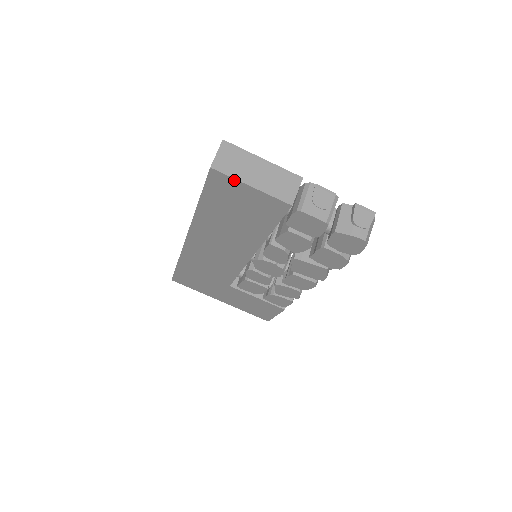
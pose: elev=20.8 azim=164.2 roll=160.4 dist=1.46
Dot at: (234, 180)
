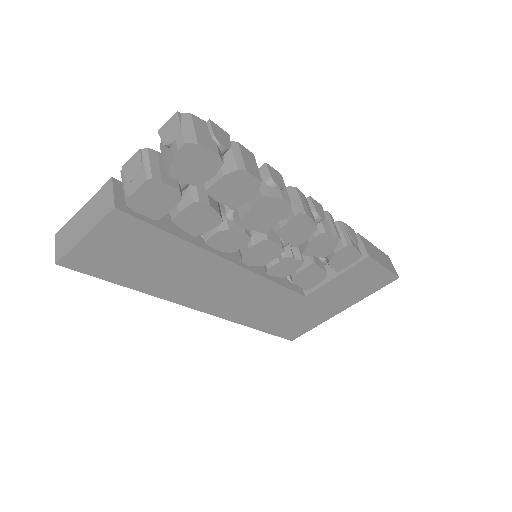
Dot at: (74, 250)
